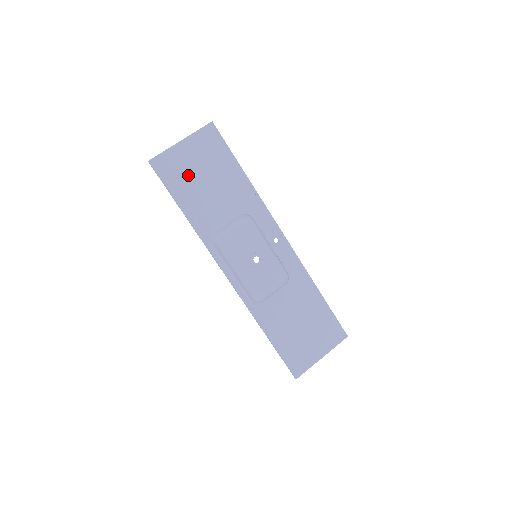
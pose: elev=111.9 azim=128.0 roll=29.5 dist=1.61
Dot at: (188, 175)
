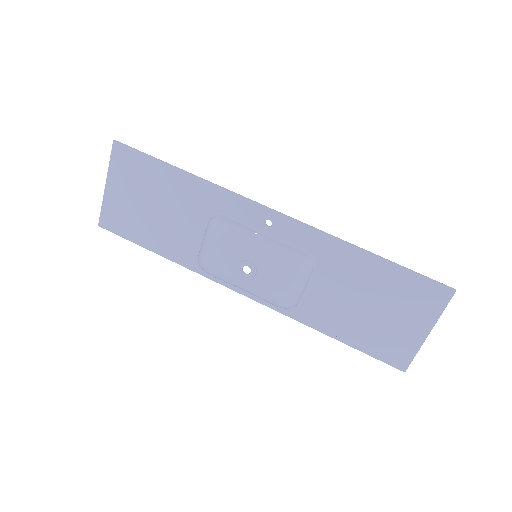
Dot at: (135, 214)
